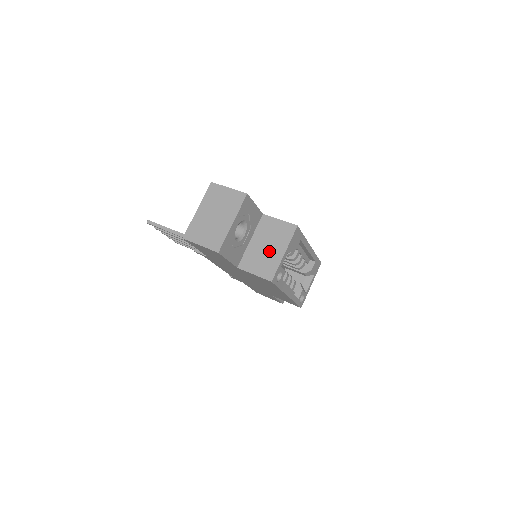
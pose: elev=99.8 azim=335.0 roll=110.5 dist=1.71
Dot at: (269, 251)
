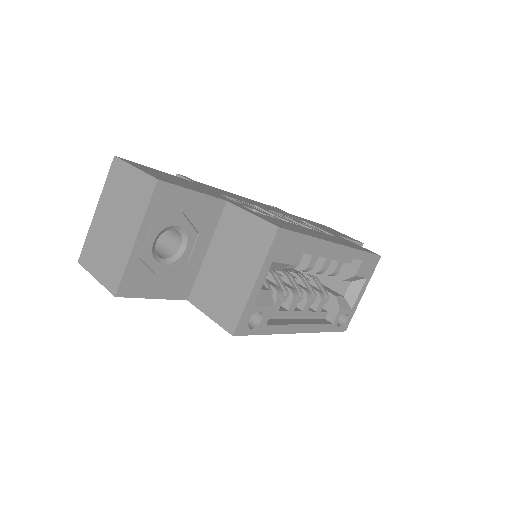
Dot at: (232, 275)
